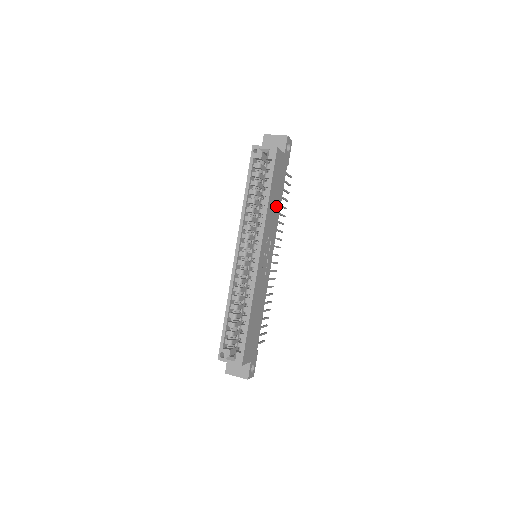
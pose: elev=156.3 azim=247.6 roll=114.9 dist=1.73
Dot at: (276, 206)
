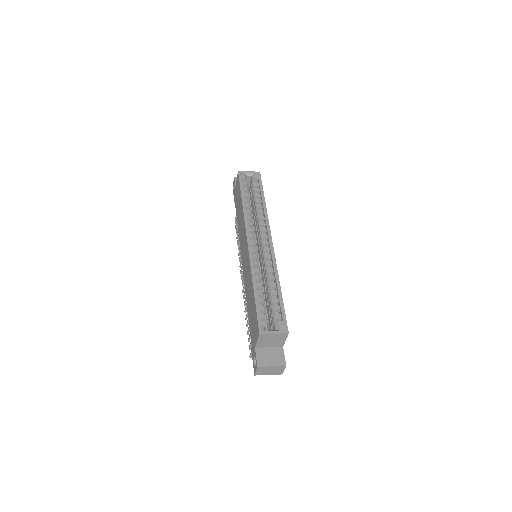
Dot at: occluded
